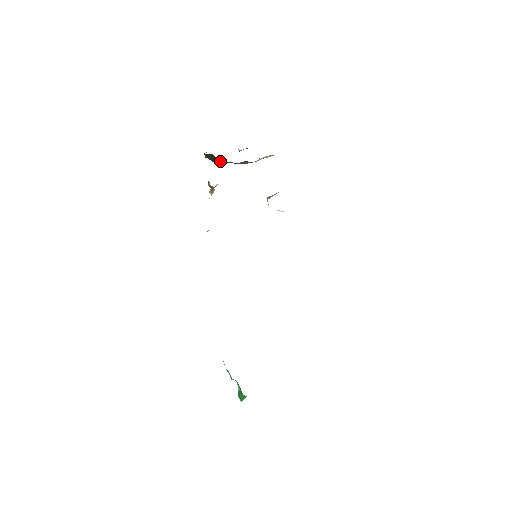
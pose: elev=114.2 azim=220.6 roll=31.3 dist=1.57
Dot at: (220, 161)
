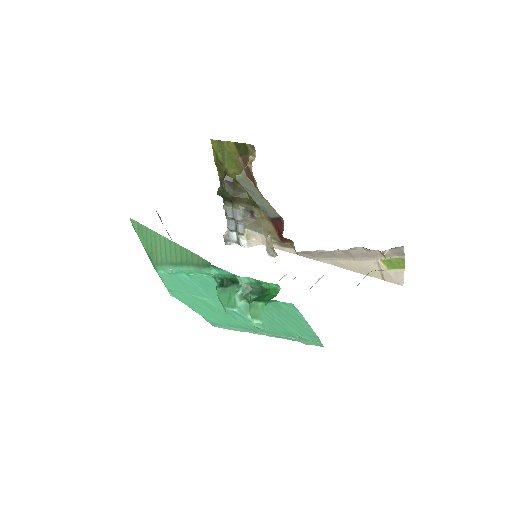
Dot at: (236, 189)
